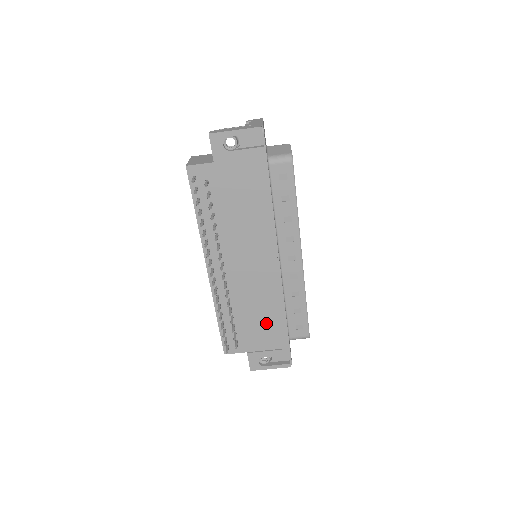
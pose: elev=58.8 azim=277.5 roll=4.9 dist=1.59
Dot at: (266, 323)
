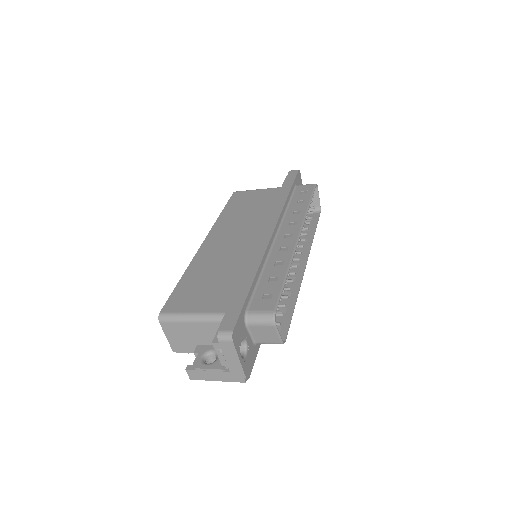
Dot at: occluded
